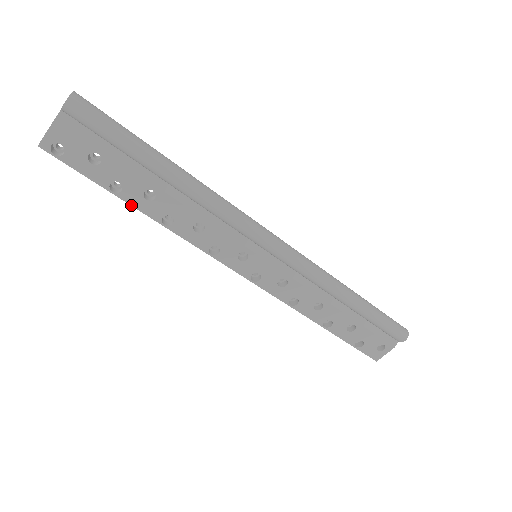
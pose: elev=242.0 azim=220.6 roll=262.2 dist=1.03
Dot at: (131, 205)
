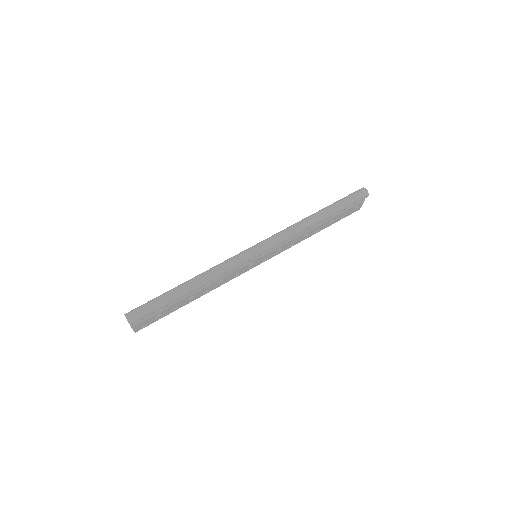
Dot at: occluded
